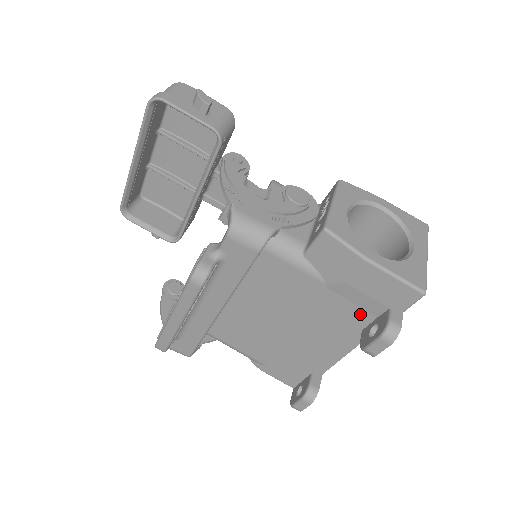
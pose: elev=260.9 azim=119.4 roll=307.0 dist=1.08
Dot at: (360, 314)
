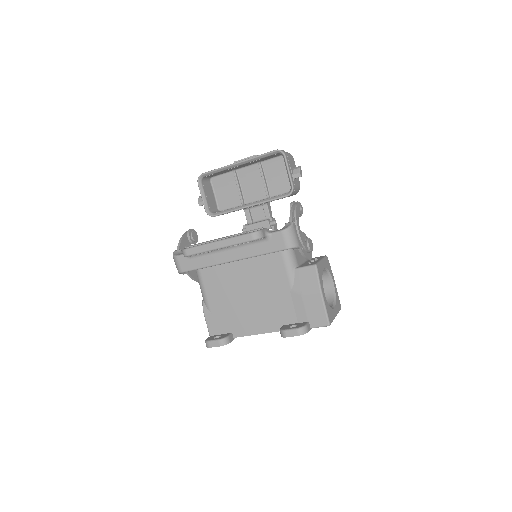
Dot at: (292, 316)
